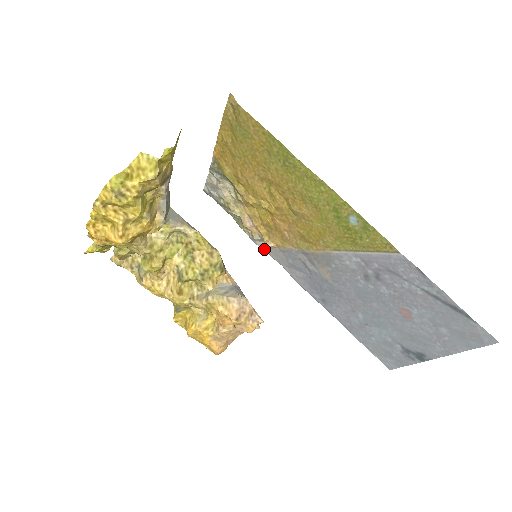
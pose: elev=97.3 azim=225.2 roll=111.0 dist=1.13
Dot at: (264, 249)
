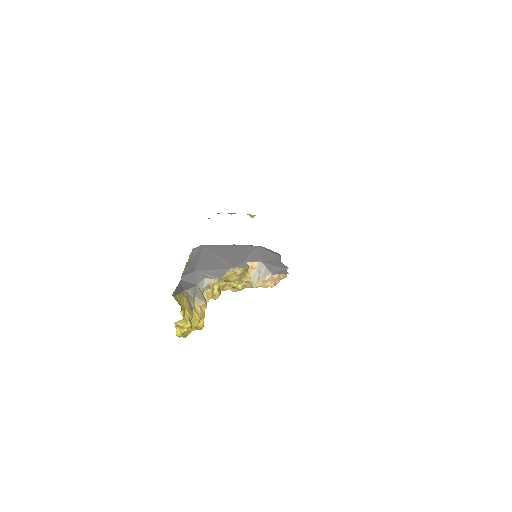
Dot at: occluded
